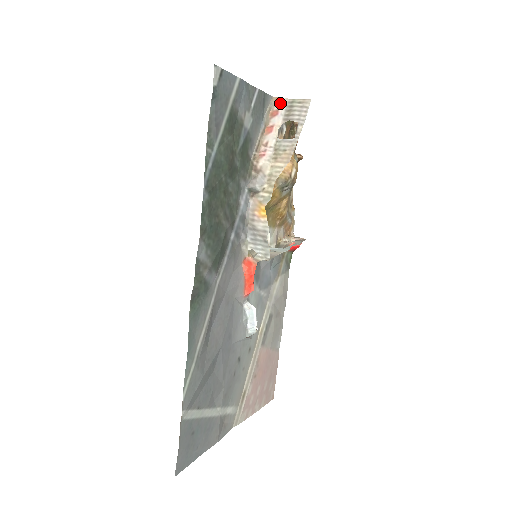
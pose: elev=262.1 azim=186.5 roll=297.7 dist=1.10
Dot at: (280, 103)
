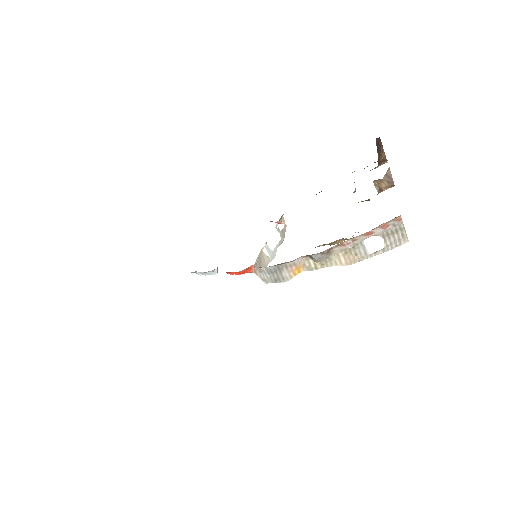
Dot at: (396, 223)
